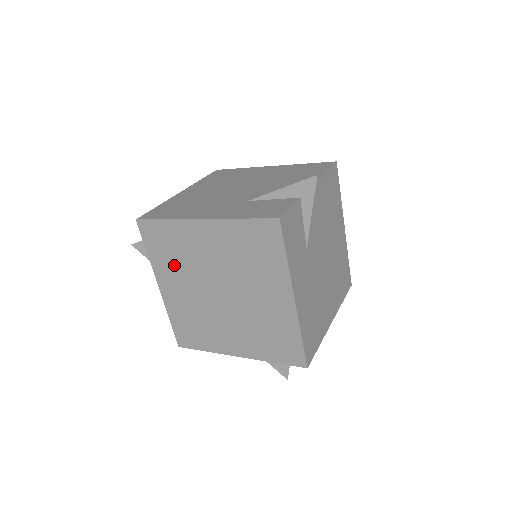
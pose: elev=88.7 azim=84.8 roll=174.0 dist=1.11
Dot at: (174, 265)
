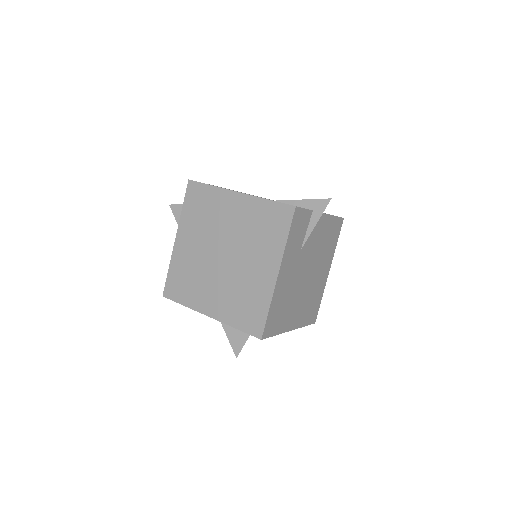
Dot at: (198, 223)
